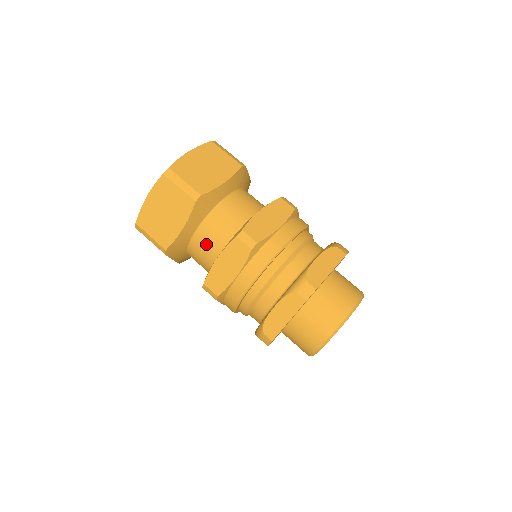
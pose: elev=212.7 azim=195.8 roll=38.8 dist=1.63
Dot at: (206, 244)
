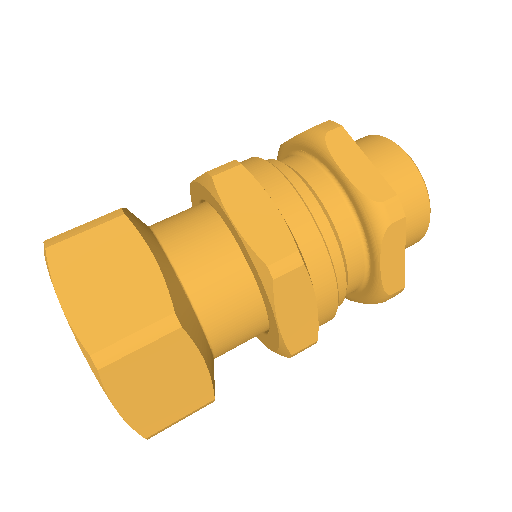
Dot at: (201, 257)
